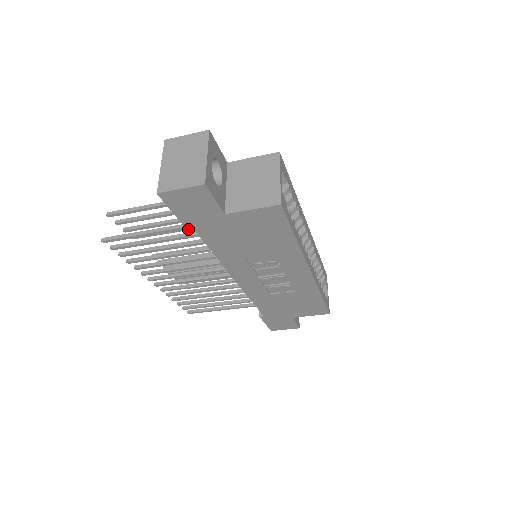
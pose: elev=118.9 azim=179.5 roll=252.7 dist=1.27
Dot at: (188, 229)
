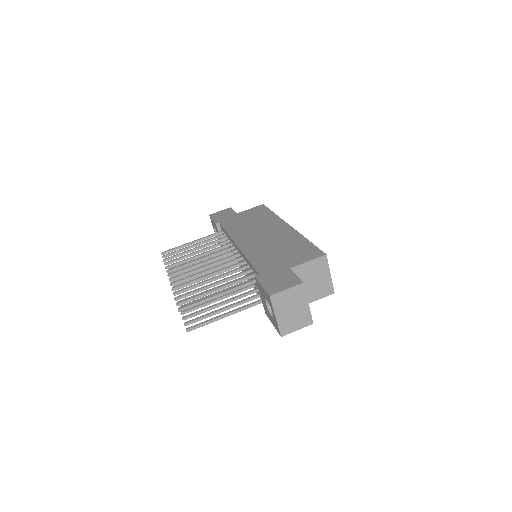
Dot at: occluded
